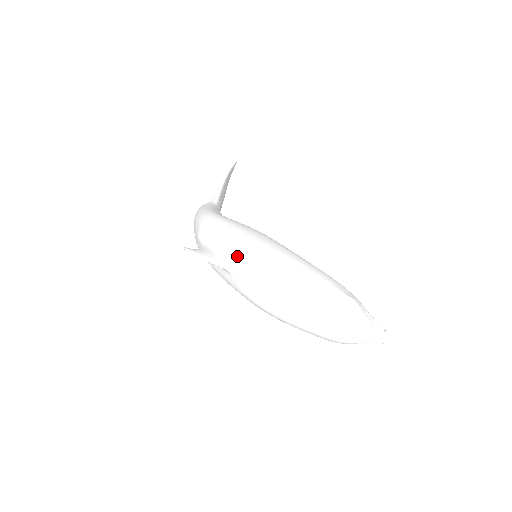
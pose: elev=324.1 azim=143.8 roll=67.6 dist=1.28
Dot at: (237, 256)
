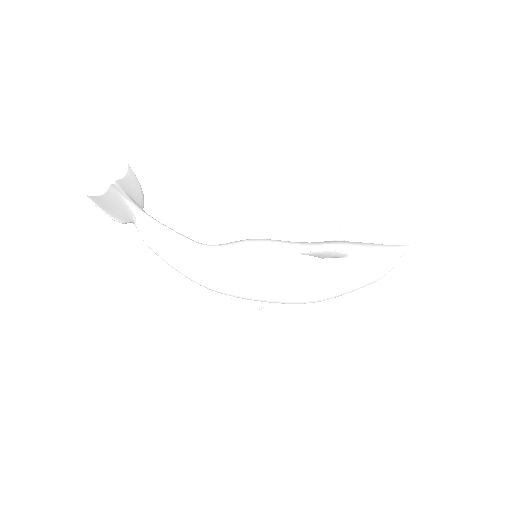
Dot at: occluded
